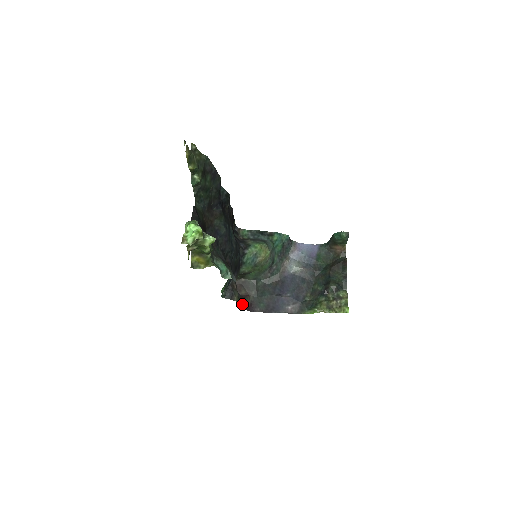
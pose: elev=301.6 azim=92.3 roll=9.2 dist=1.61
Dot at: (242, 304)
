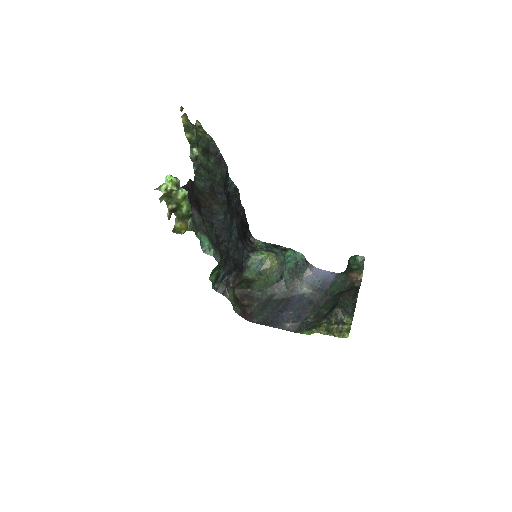
Dot at: (239, 310)
